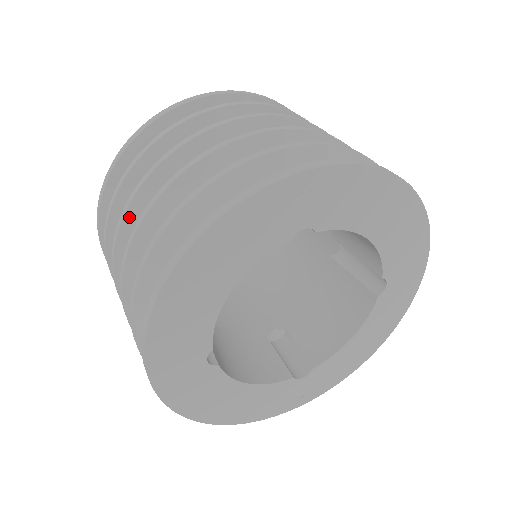
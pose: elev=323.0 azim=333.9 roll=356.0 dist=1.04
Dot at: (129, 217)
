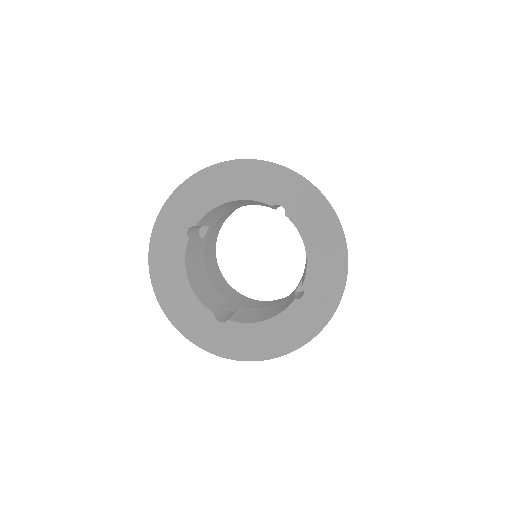
Dot at: occluded
